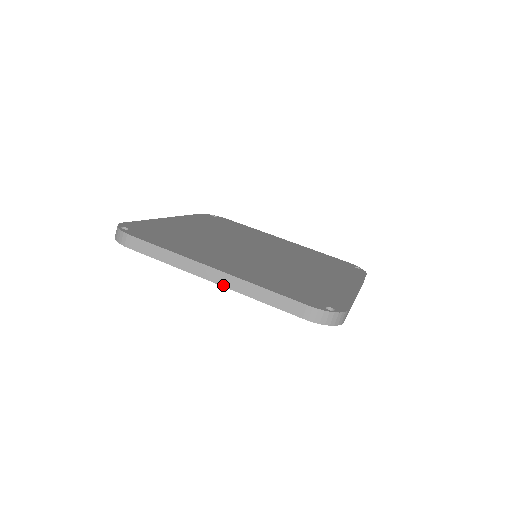
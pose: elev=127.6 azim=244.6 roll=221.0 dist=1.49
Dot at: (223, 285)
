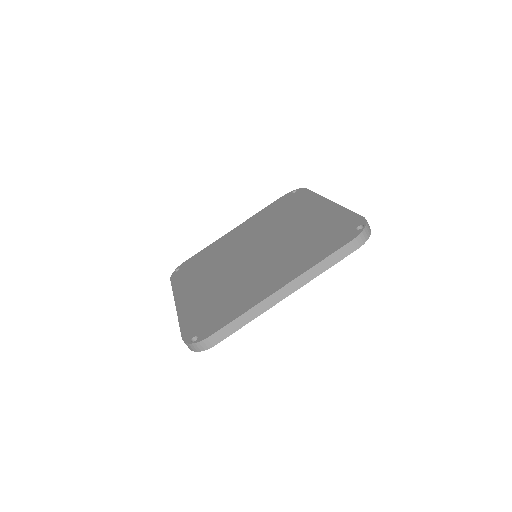
Dot at: (297, 289)
